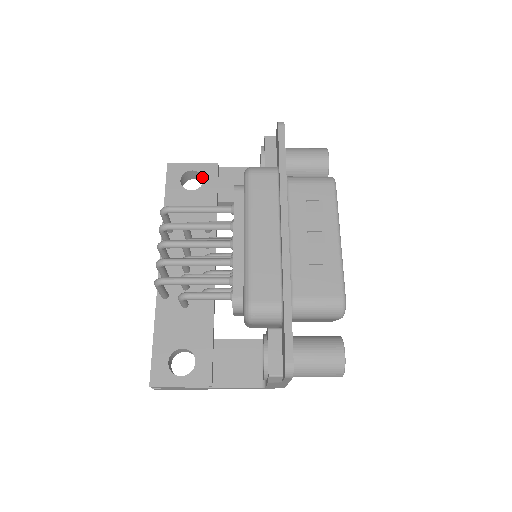
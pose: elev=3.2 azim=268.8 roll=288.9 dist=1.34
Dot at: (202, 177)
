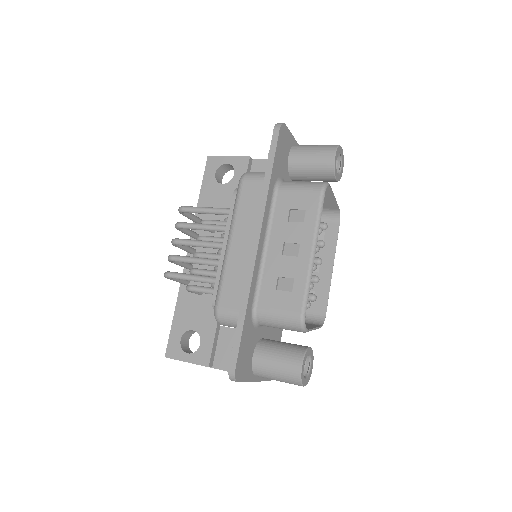
Dot at: (235, 170)
